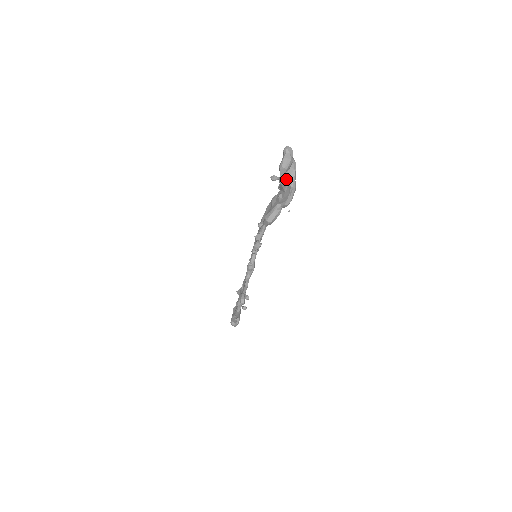
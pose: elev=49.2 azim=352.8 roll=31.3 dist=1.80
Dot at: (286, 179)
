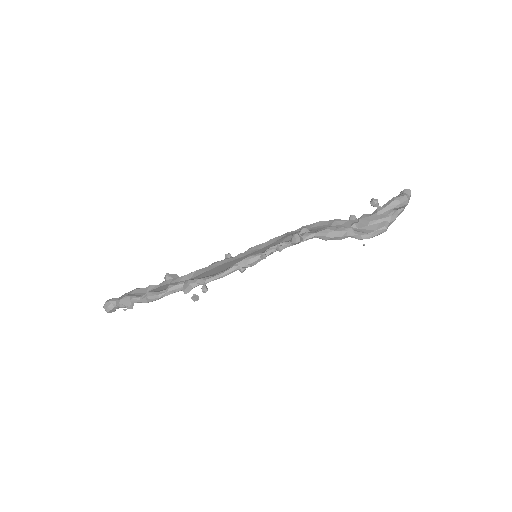
Dot at: (386, 215)
